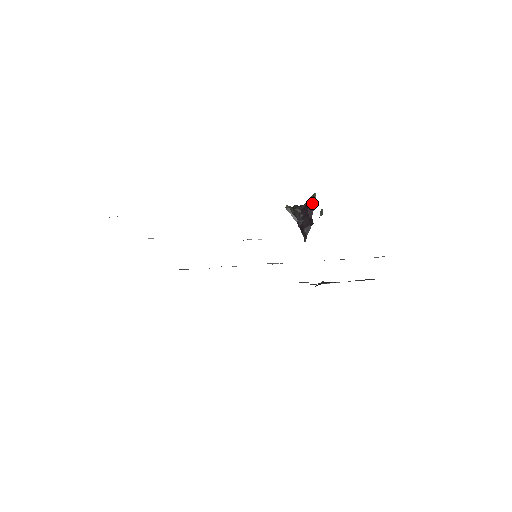
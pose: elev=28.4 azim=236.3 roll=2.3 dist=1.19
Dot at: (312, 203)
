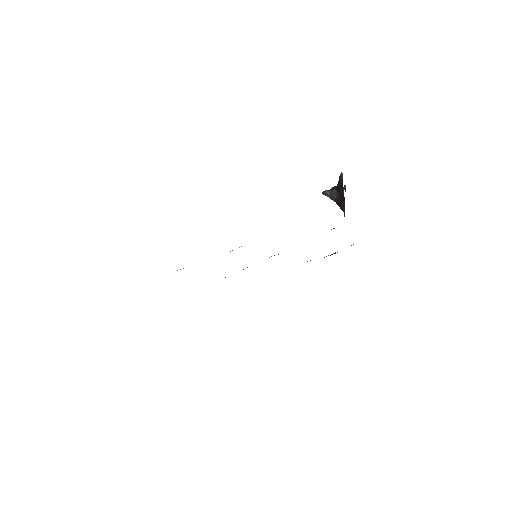
Dot at: (341, 181)
